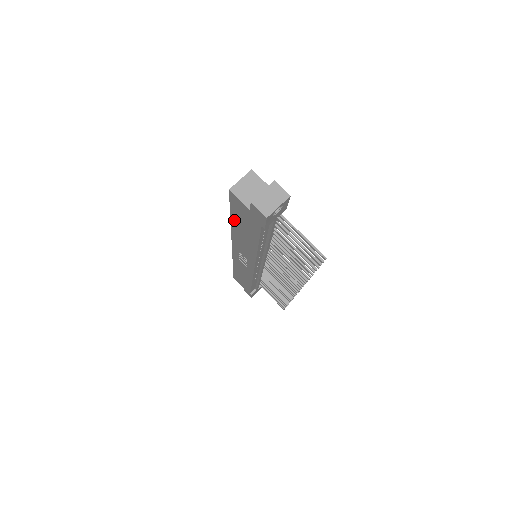
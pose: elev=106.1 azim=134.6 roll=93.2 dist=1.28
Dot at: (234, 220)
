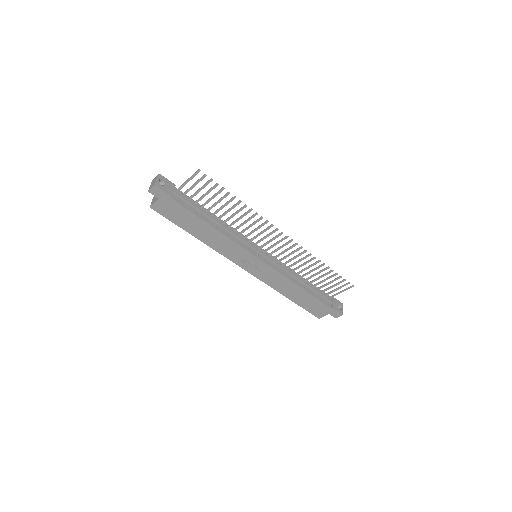
Dot at: (188, 230)
